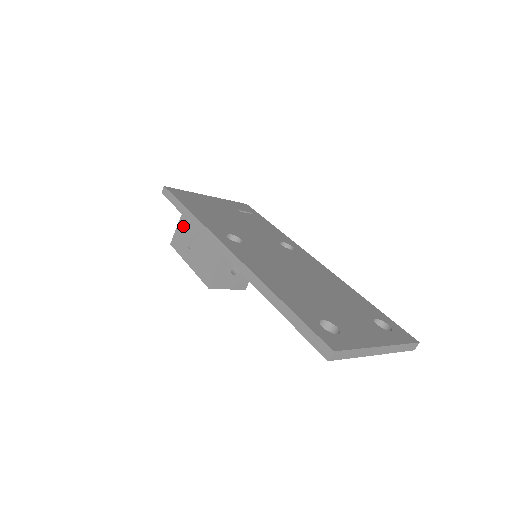
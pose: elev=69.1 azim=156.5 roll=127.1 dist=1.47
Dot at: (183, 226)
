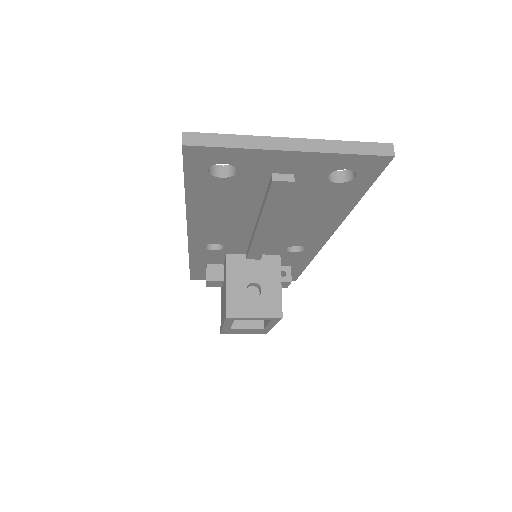
Dot at: occluded
